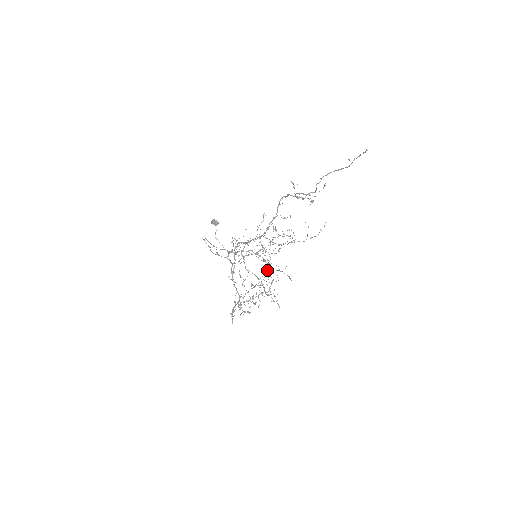
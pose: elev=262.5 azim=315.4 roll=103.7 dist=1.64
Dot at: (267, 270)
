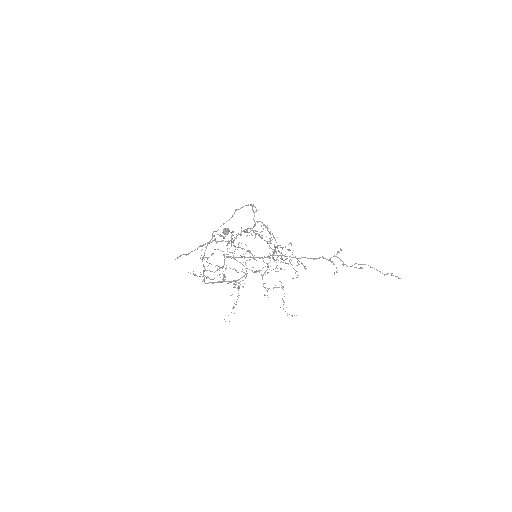
Dot at: (273, 257)
